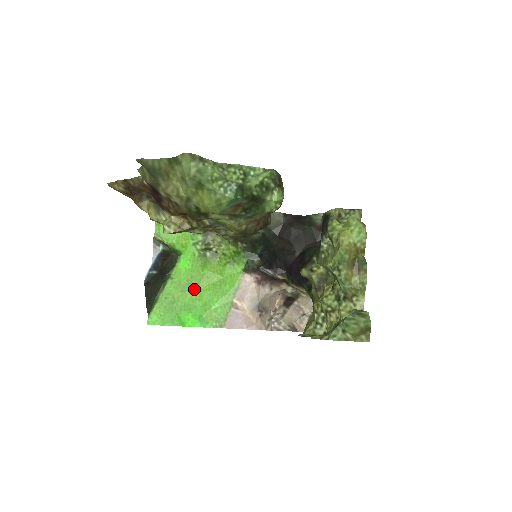
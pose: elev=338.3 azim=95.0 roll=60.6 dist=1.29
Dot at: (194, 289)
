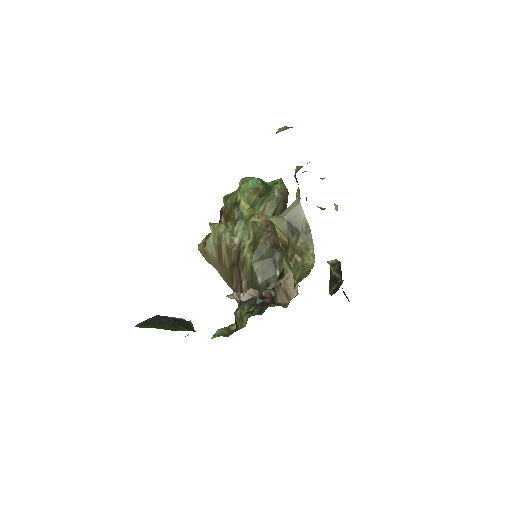
Dot at: occluded
